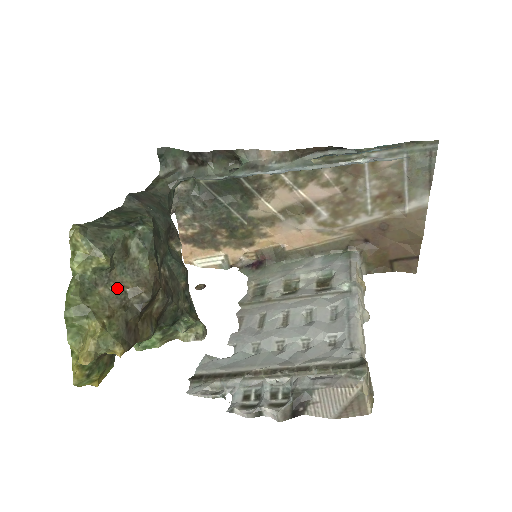
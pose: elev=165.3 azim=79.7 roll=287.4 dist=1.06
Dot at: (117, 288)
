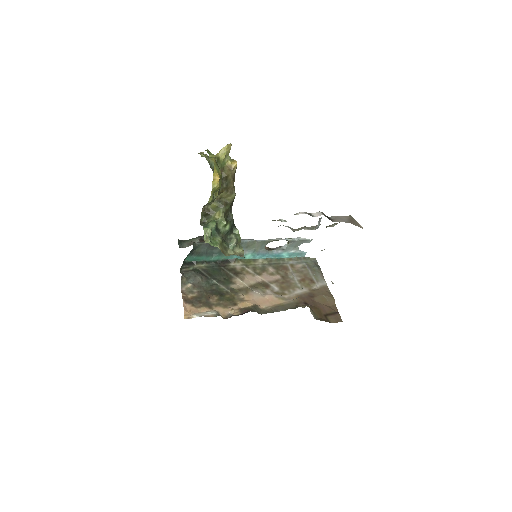
Dot at: occluded
